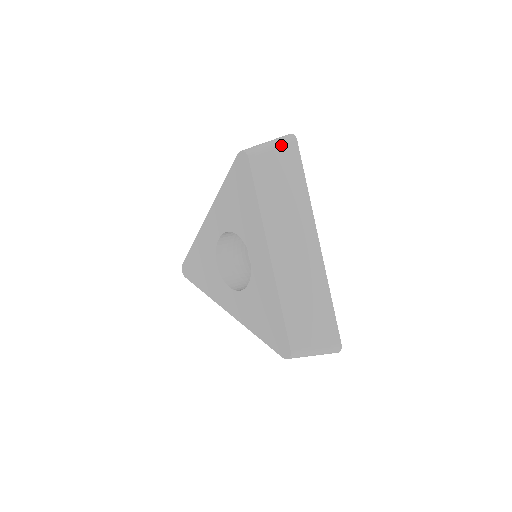
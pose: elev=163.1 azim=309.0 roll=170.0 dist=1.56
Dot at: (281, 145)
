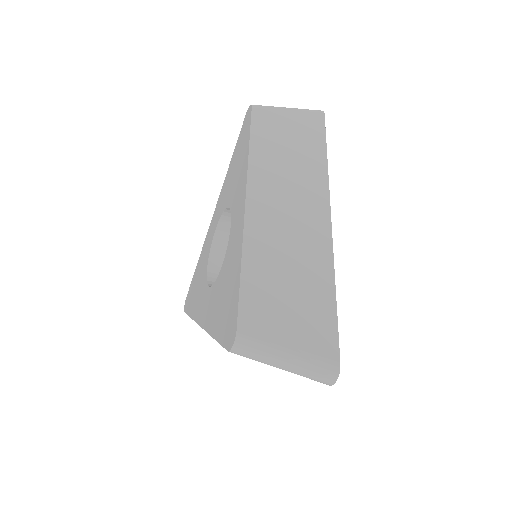
Dot at: (300, 111)
